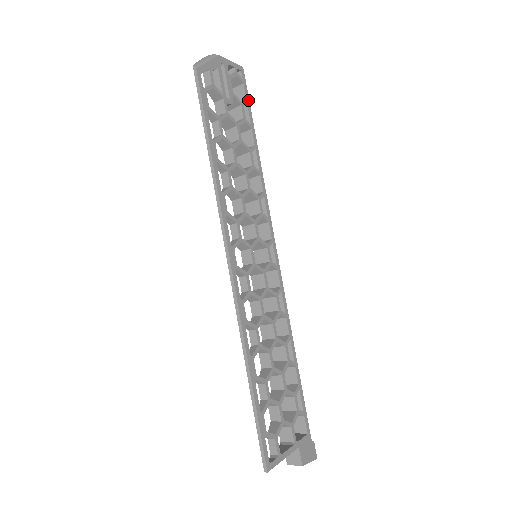
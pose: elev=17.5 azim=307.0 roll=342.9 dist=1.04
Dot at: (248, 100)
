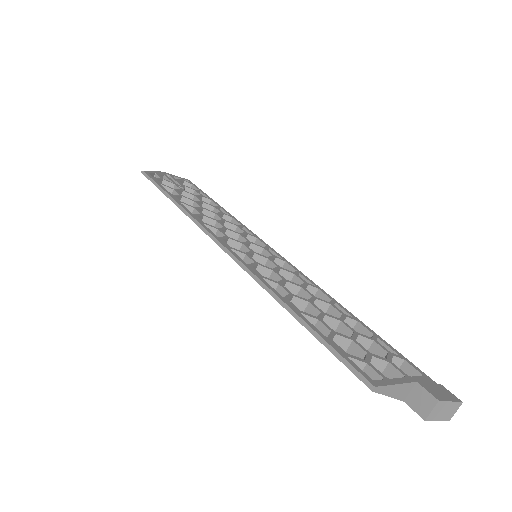
Dot at: (201, 191)
